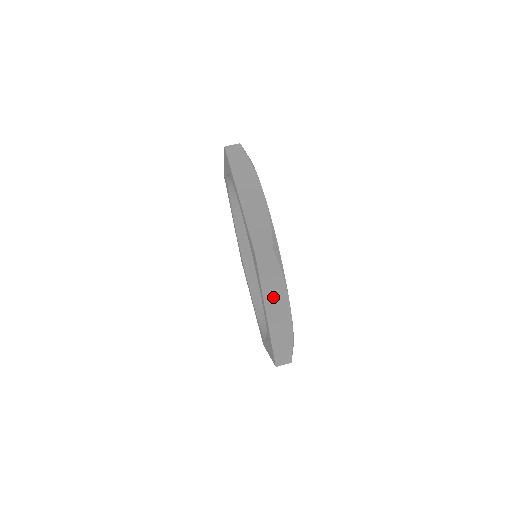
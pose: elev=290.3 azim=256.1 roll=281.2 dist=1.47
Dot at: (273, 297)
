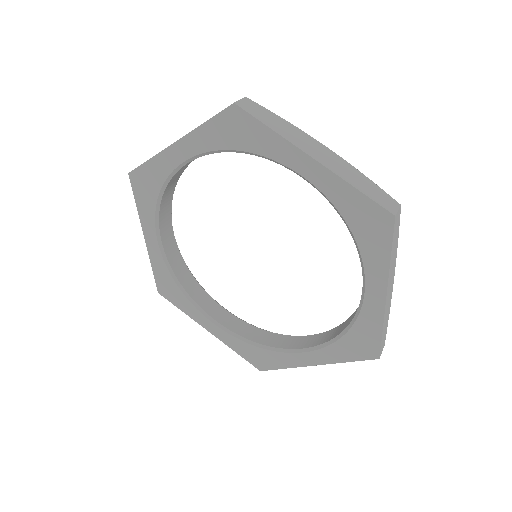
Dot at: (297, 139)
